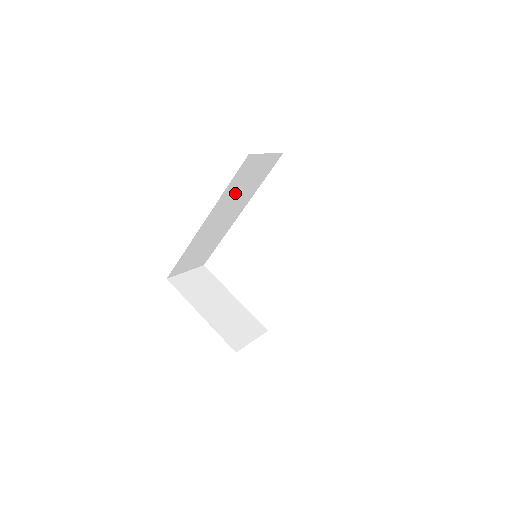
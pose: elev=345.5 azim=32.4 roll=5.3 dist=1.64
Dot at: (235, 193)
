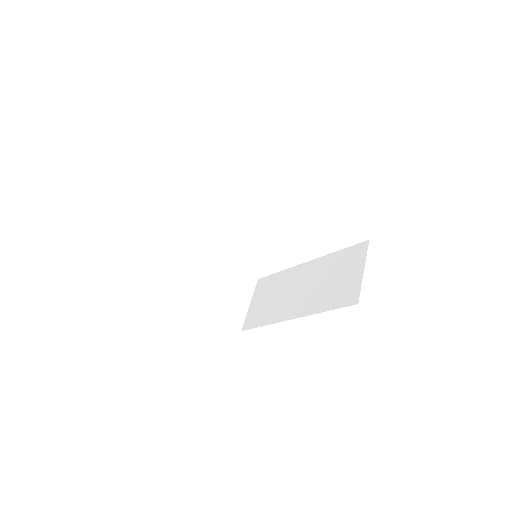
Dot at: occluded
